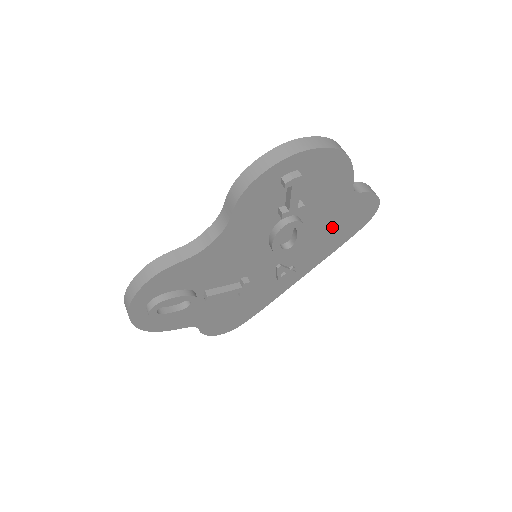
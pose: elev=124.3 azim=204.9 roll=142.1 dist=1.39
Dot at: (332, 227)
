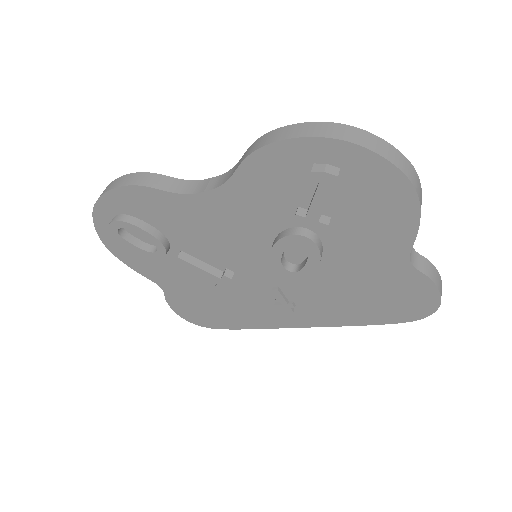
Dot at: (361, 290)
